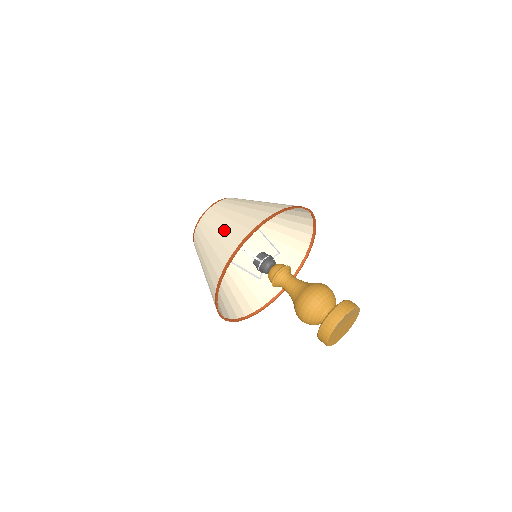
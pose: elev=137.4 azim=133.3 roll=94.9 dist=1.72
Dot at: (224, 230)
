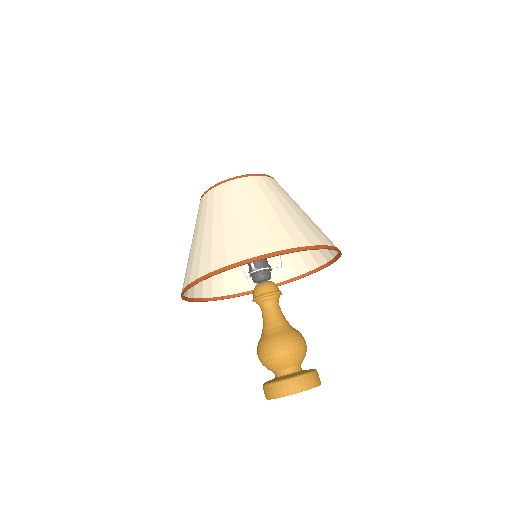
Dot at: (235, 226)
